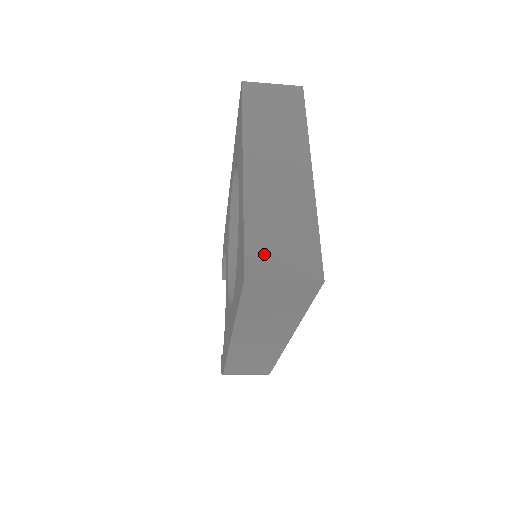
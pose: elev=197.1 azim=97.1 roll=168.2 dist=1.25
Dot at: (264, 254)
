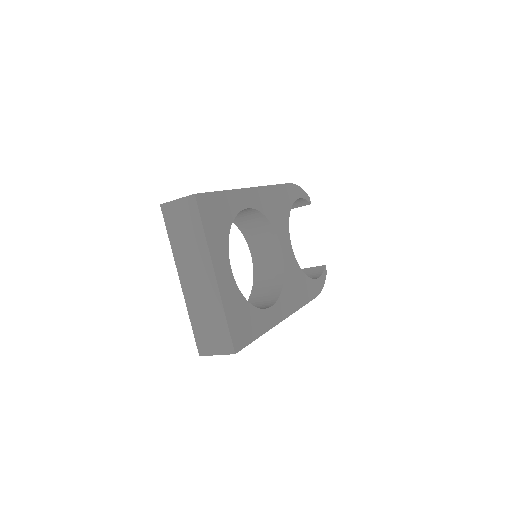
Dot at: (204, 340)
